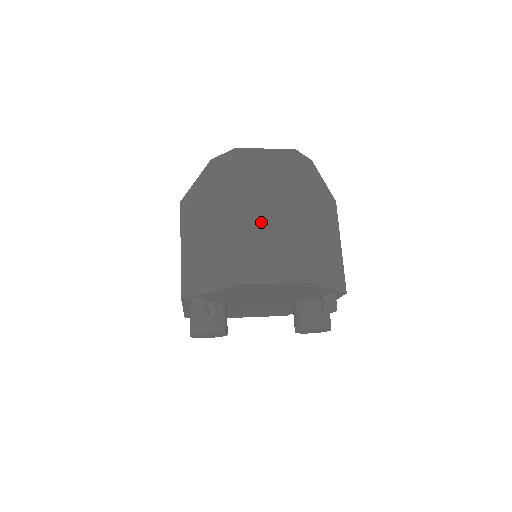
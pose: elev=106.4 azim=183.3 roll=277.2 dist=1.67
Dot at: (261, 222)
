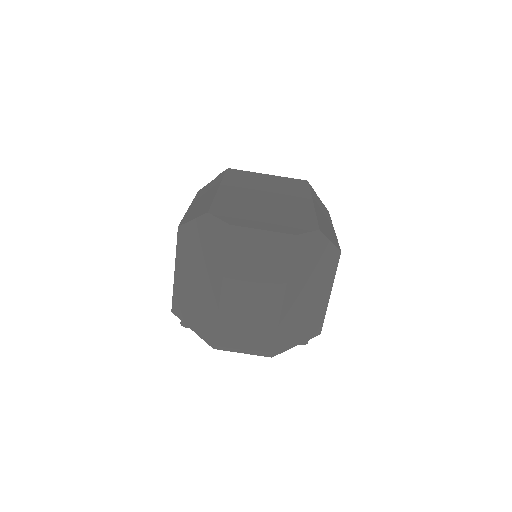
Dot at: (241, 303)
